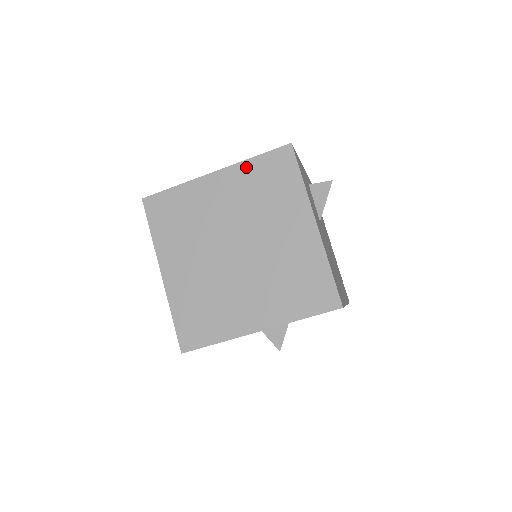
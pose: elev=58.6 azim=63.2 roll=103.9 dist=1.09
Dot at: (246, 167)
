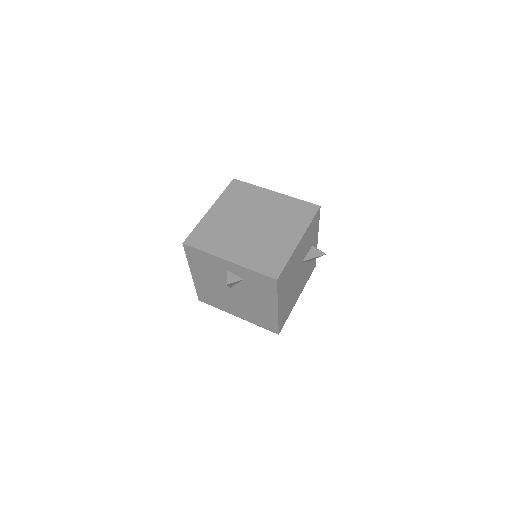
Dot at: (291, 200)
